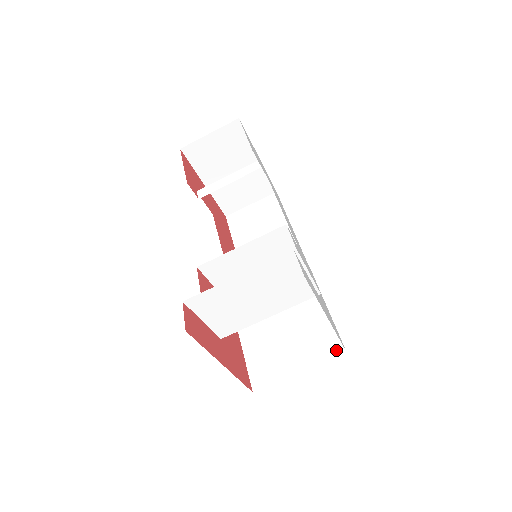
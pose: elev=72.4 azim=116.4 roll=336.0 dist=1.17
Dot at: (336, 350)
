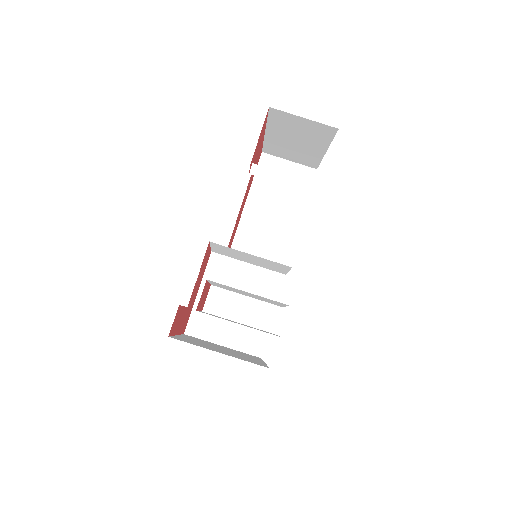
Dot at: (256, 351)
